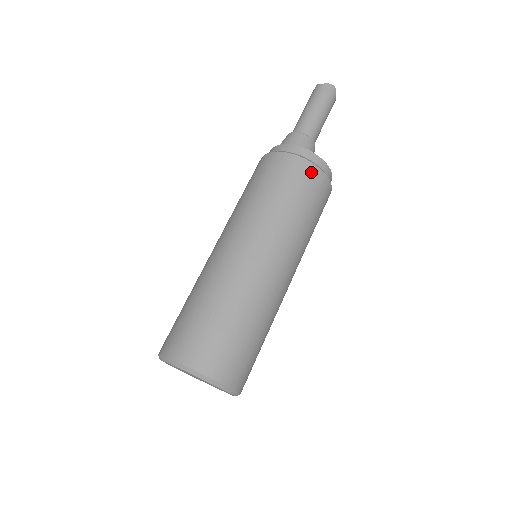
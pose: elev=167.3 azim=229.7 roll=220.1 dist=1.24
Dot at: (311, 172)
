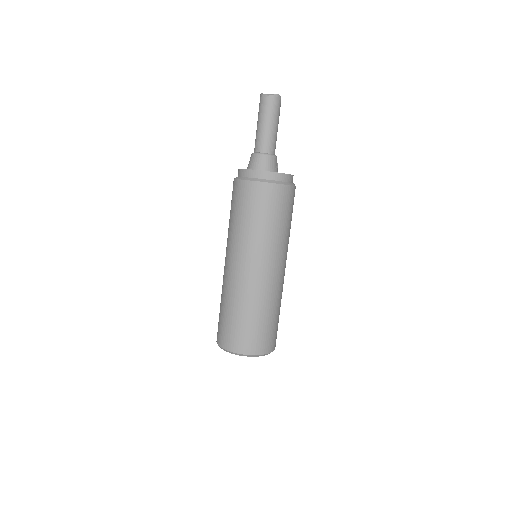
Dot at: (285, 192)
